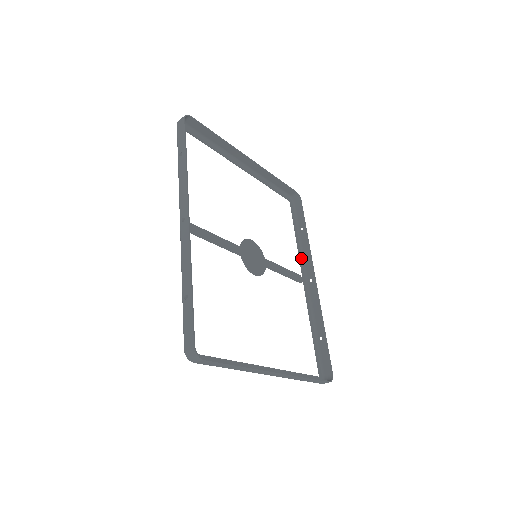
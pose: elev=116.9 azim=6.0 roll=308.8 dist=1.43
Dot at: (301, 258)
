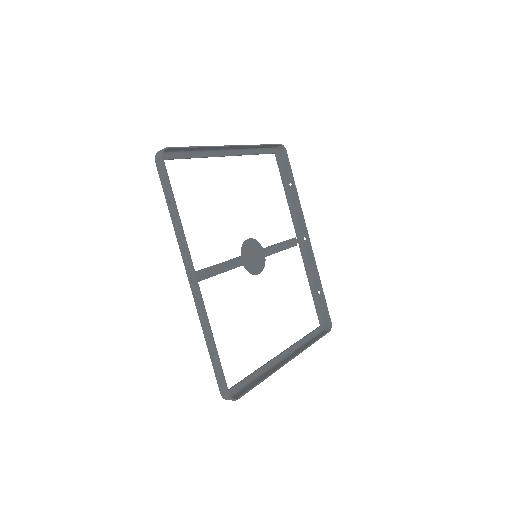
Dot at: (293, 217)
